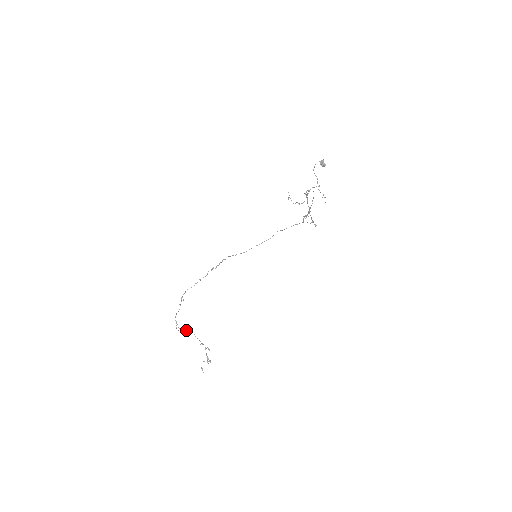
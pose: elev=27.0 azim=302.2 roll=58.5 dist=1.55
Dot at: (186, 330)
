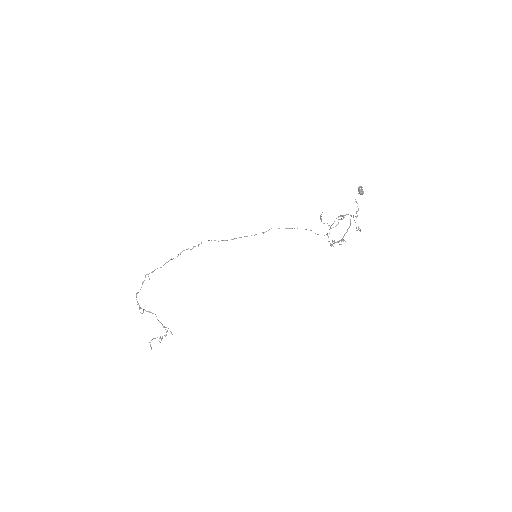
Dot at: (148, 311)
